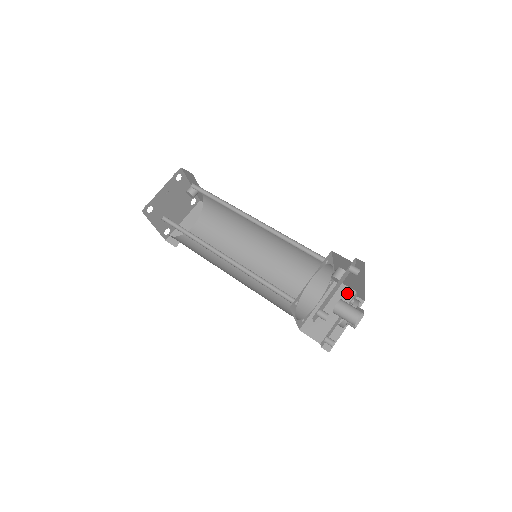
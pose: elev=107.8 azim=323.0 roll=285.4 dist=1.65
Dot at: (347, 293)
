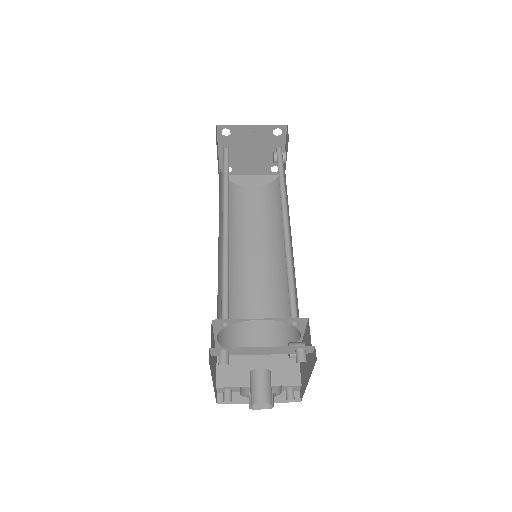
Dot at: (292, 376)
